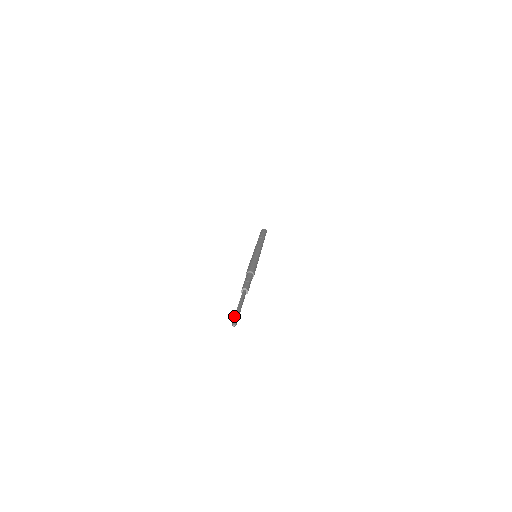
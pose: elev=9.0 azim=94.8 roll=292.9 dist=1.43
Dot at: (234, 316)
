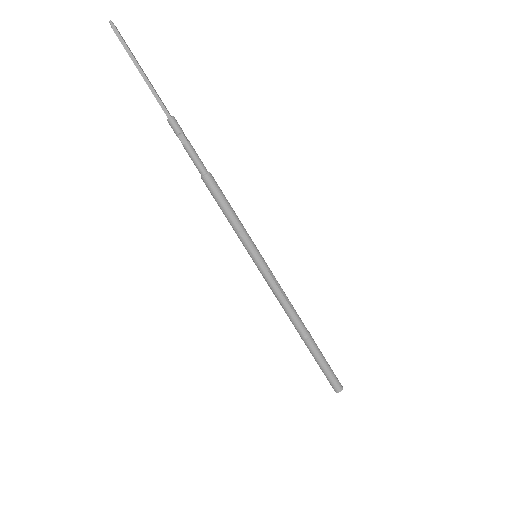
Dot at: (121, 42)
